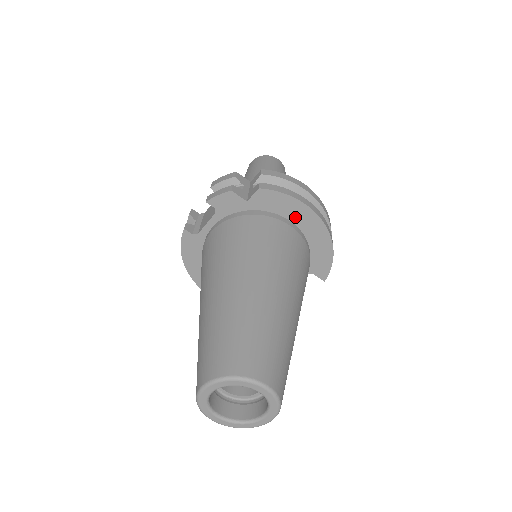
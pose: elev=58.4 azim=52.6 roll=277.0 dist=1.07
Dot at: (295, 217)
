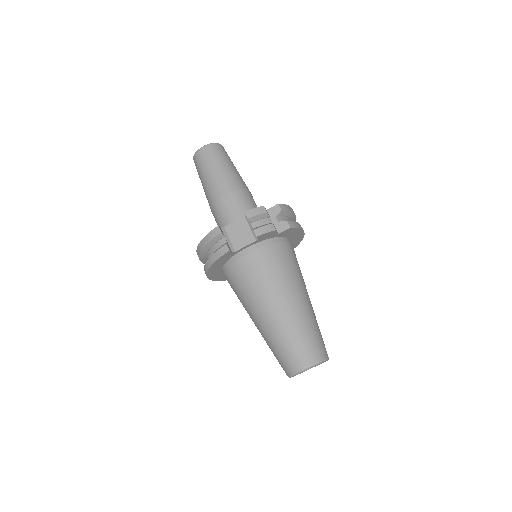
Dot at: (293, 237)
